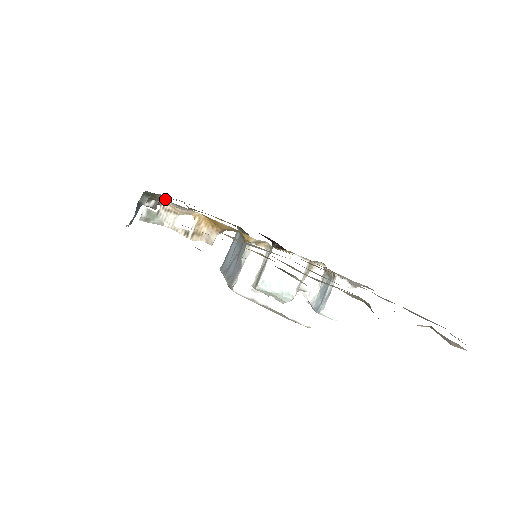
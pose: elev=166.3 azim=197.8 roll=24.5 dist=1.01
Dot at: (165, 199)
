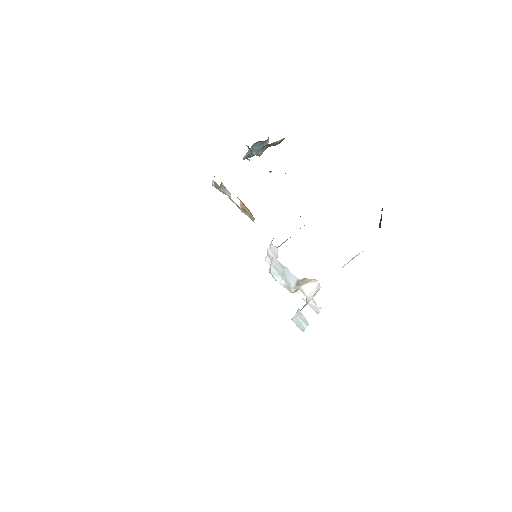
Dot at: occluded
